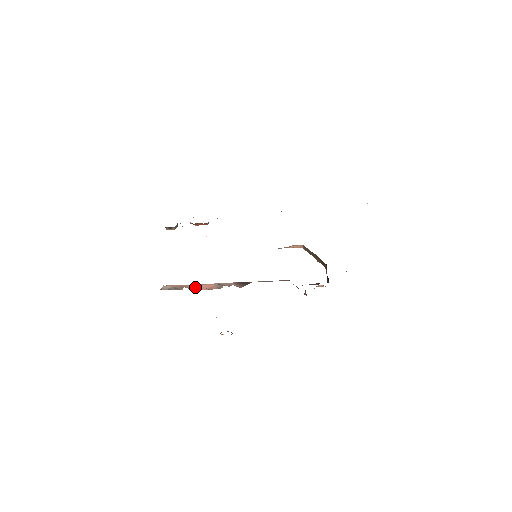
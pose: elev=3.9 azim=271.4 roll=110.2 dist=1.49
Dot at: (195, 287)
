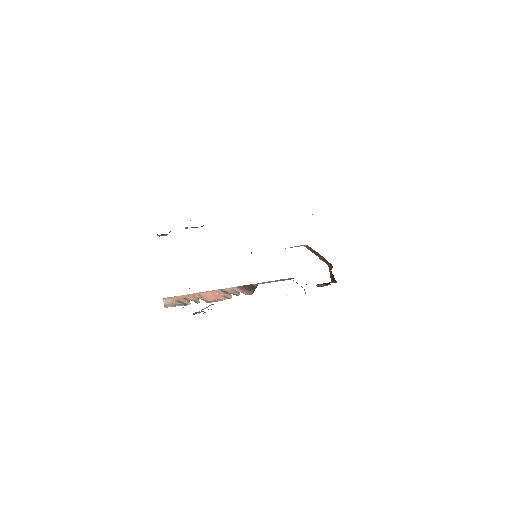
Dot at: (200, 298)
